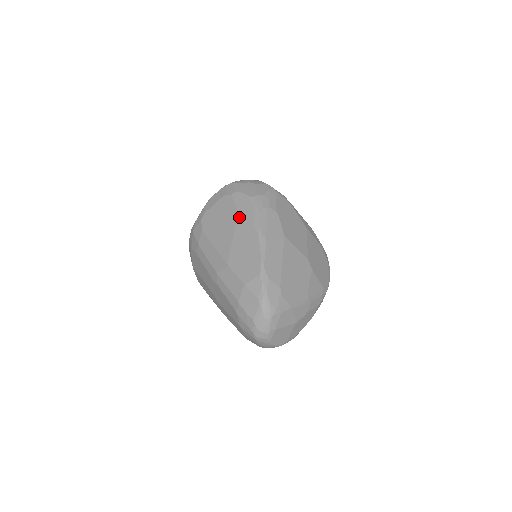
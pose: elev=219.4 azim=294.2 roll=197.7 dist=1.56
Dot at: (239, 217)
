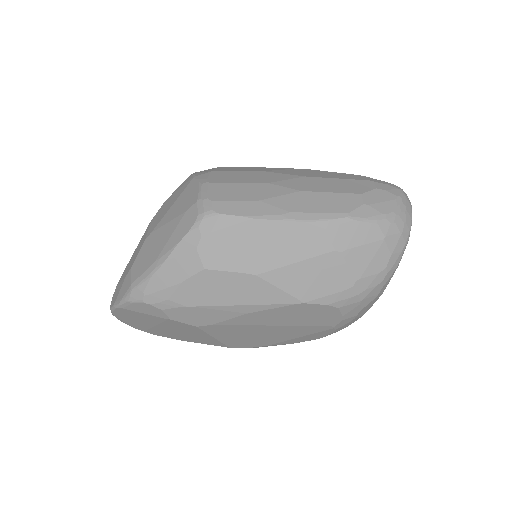
Dot at: occluded
